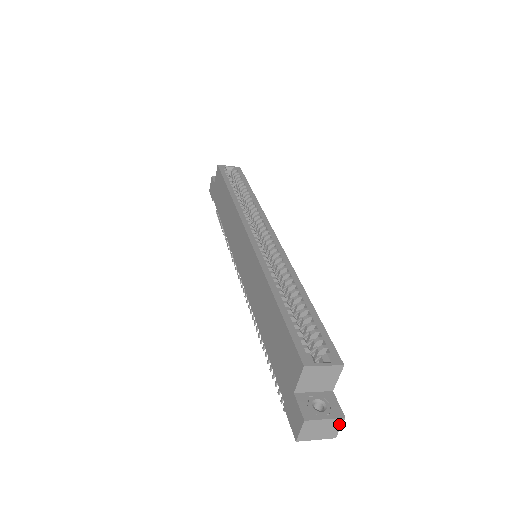
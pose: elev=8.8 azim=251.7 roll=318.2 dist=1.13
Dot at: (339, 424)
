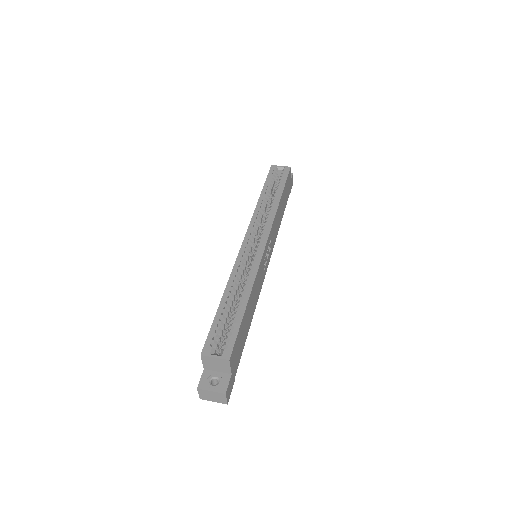
Dot at: (224, 397)
